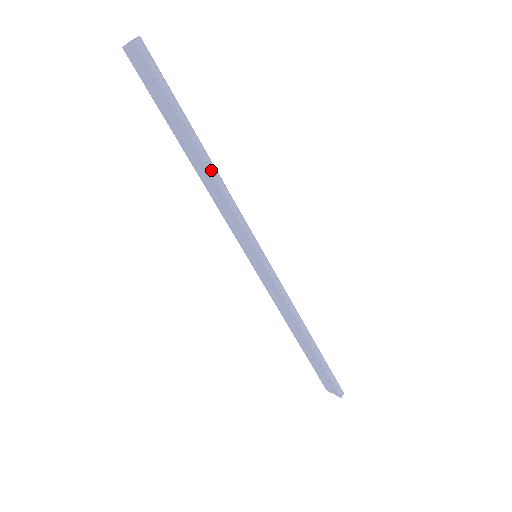
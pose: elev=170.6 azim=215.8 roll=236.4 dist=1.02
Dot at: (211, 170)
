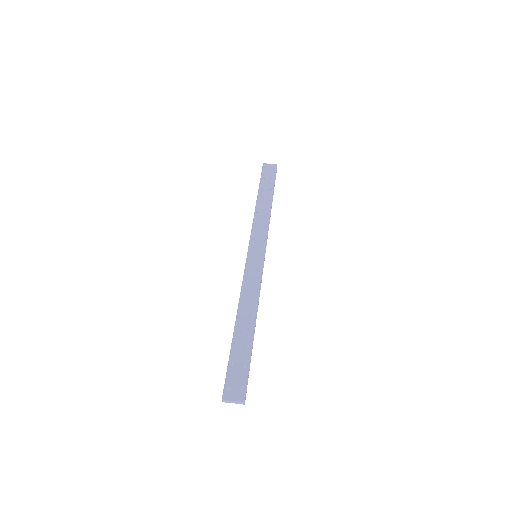
Dot at: (255, 315)
